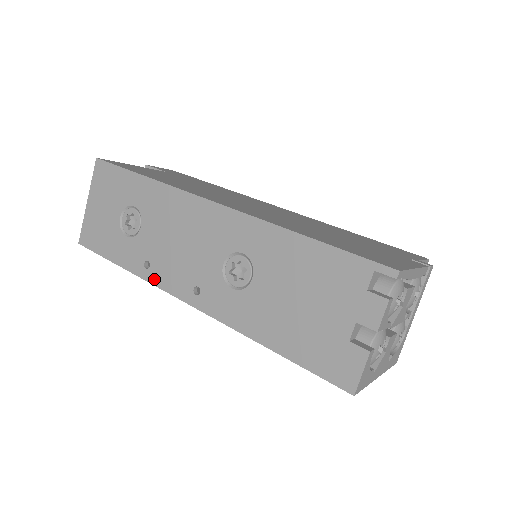
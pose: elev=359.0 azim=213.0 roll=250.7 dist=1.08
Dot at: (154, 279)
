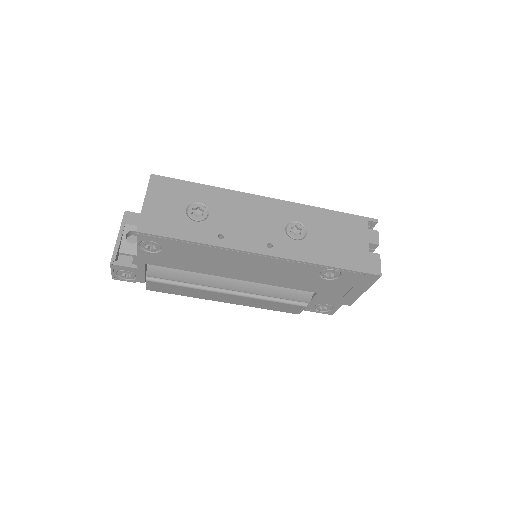
Dot at: (230, 245)
